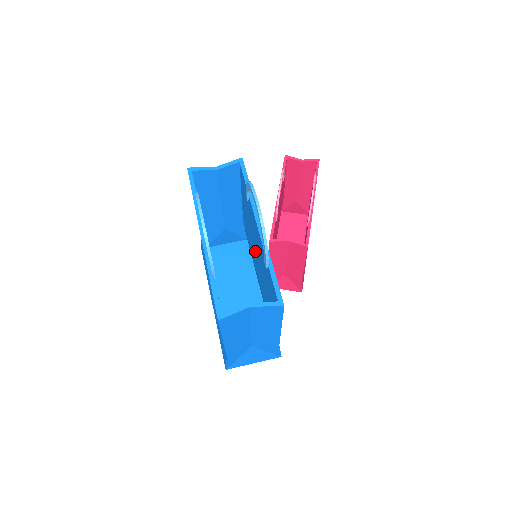
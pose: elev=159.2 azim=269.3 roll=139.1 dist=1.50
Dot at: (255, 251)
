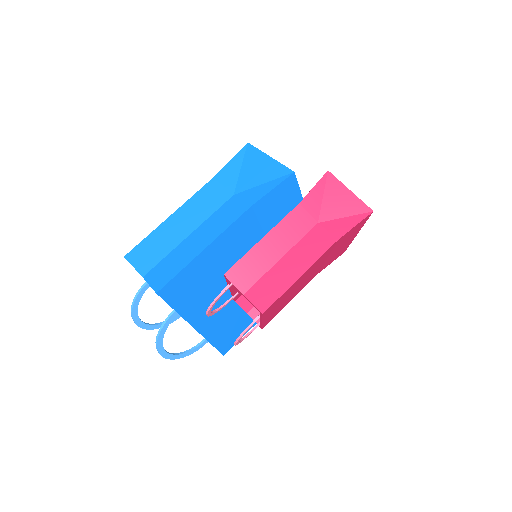
Dot at: occluded
